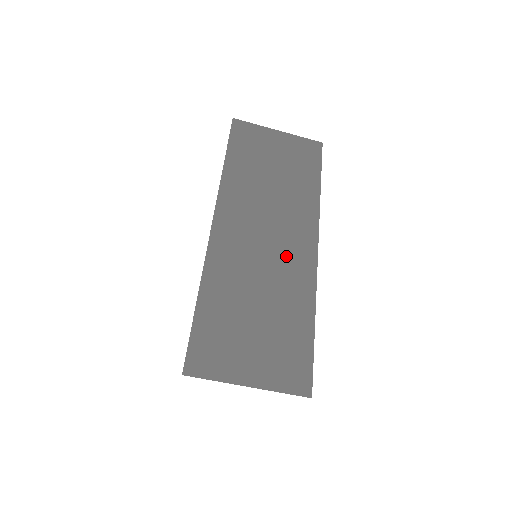
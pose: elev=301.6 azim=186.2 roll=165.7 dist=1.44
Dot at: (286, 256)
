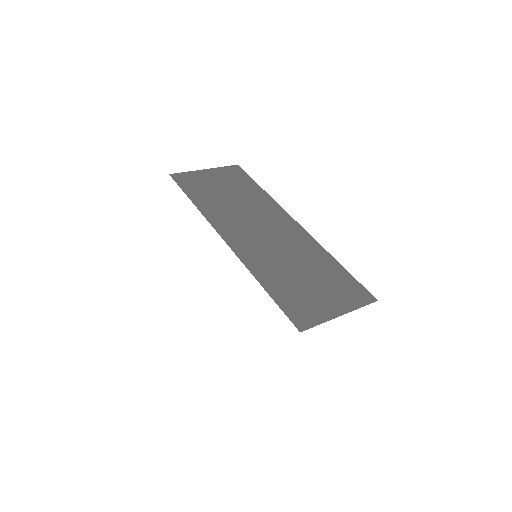
Dot at: (285, 235)
